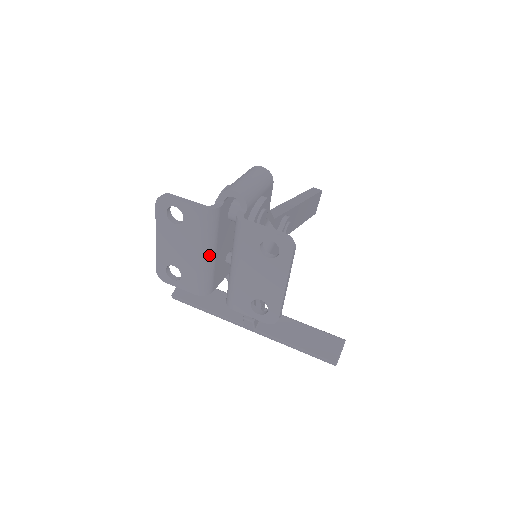
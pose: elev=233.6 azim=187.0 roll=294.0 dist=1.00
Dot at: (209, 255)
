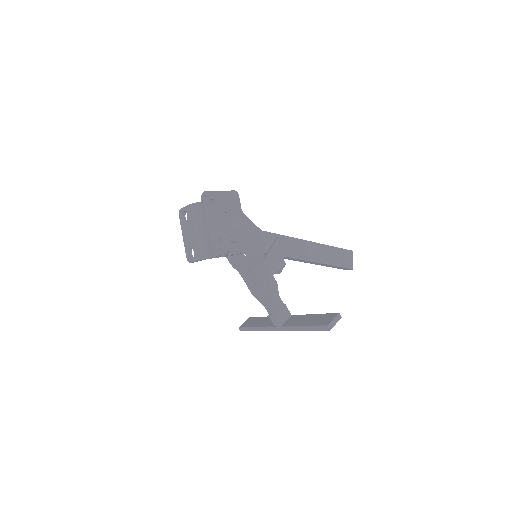
Dot at: (200, 231)
